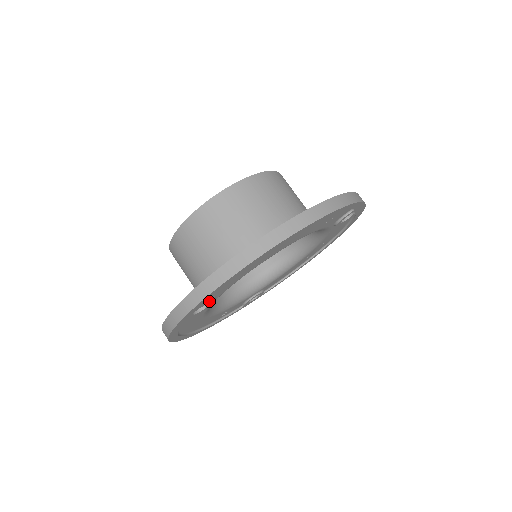
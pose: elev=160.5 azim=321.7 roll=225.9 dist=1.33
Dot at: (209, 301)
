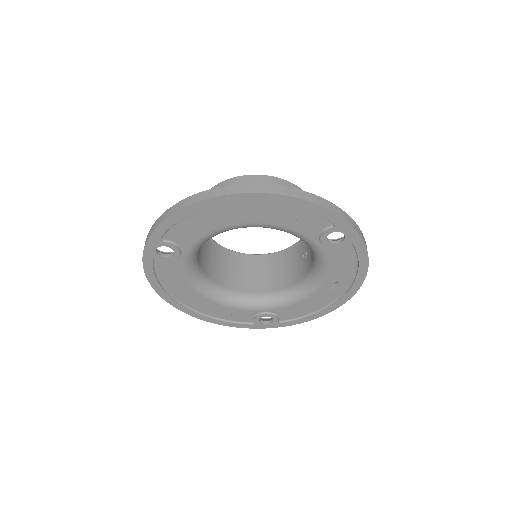
Dot at: (169, 243)
